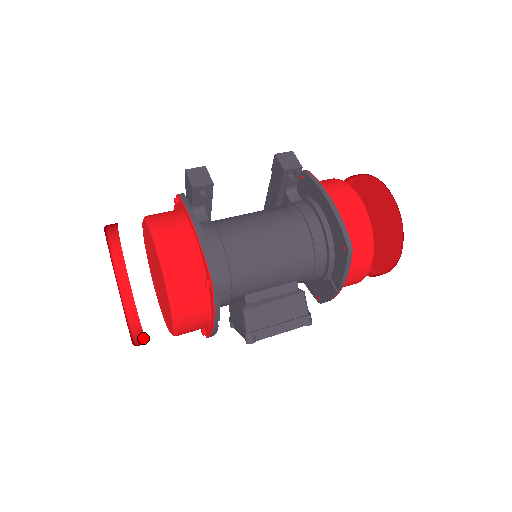
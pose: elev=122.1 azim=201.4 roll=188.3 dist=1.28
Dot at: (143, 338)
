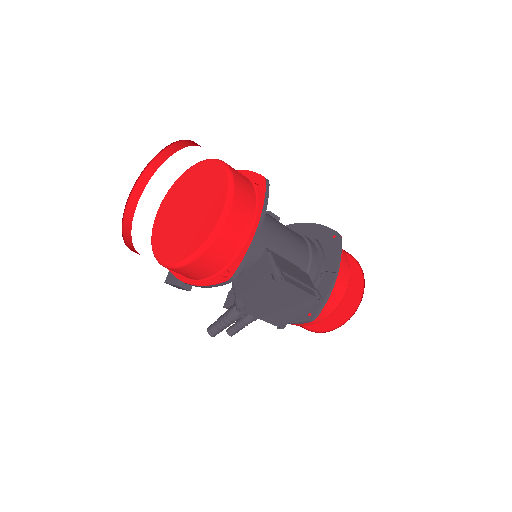
Dot at: occluded
